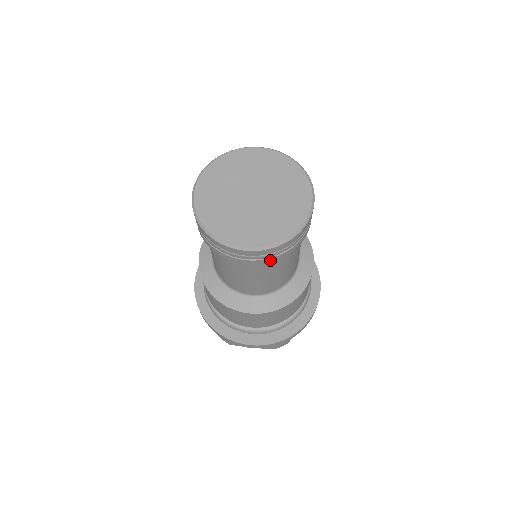
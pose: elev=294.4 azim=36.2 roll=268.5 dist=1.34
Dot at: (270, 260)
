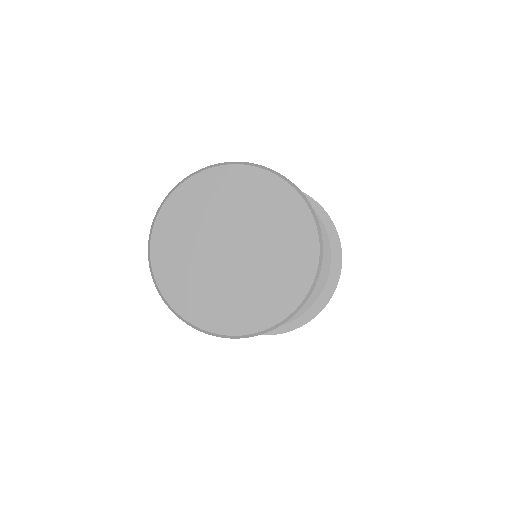
Dot at: occluded
